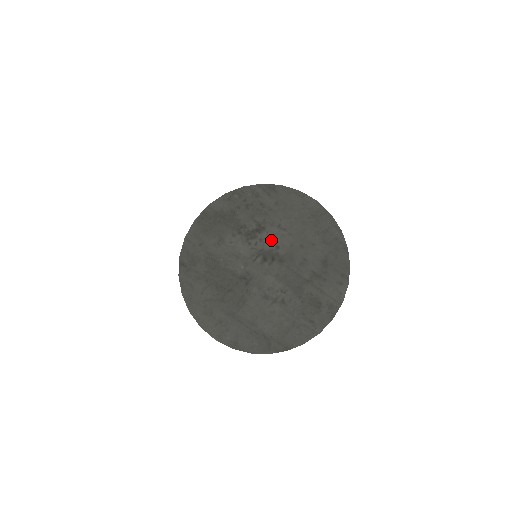
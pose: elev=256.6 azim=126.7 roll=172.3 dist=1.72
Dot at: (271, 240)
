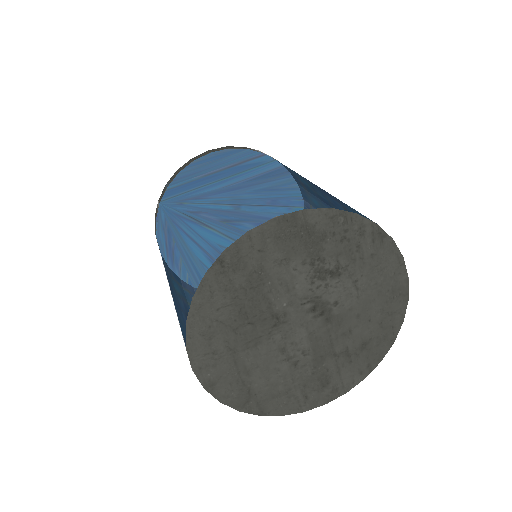
Dot at: (336, 292)
